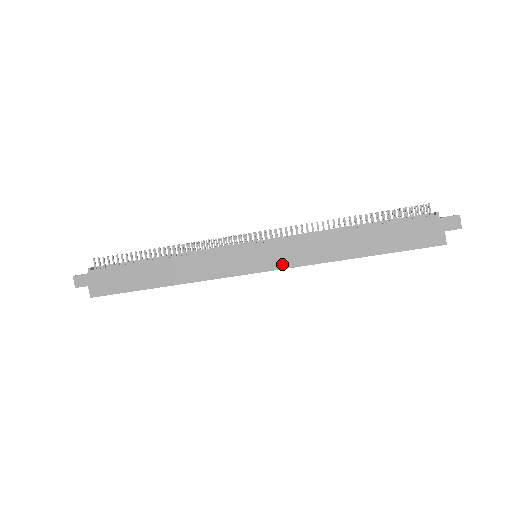
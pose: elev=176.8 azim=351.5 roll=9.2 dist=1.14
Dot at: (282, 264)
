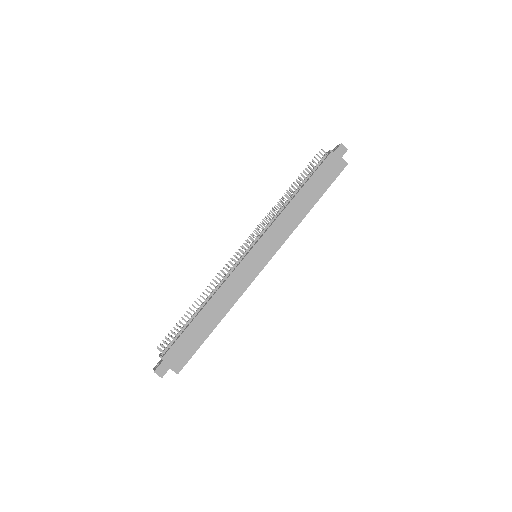
Dot at: (276, 247)
